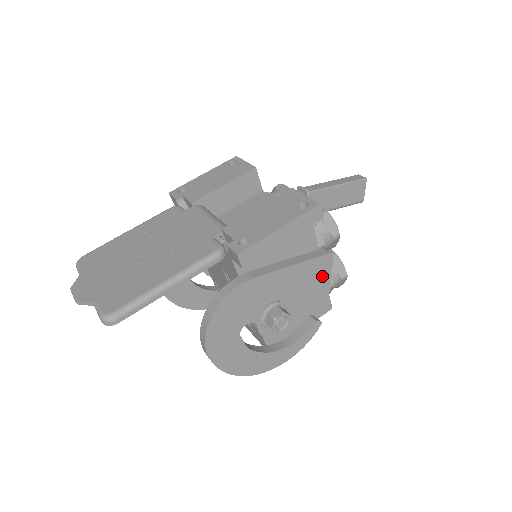
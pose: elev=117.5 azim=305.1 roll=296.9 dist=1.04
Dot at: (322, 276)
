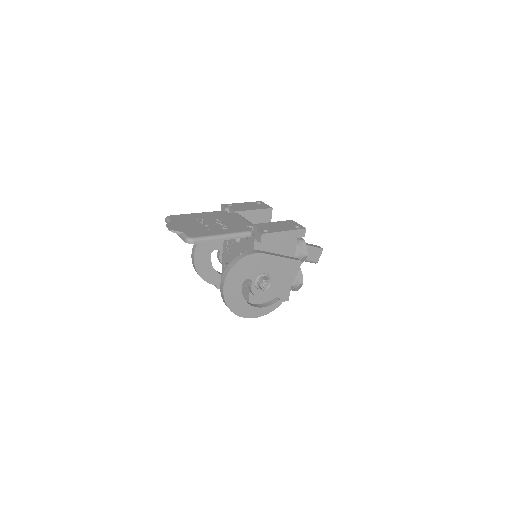
Dot at: (292, 272)
